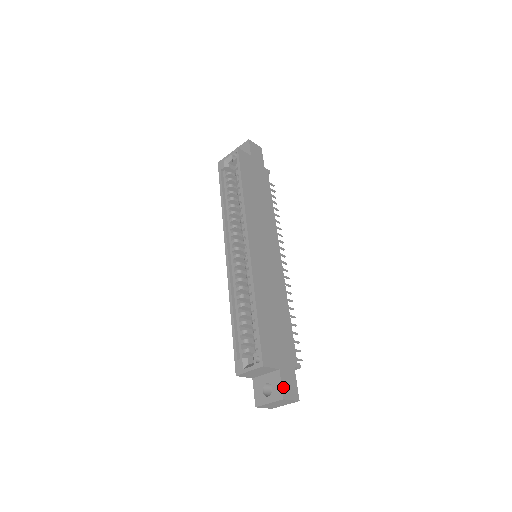
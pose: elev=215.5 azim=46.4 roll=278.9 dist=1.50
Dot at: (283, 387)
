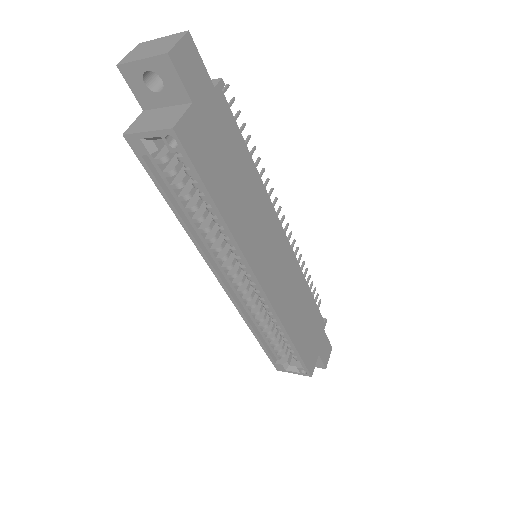
Dot at: (324, 362)
